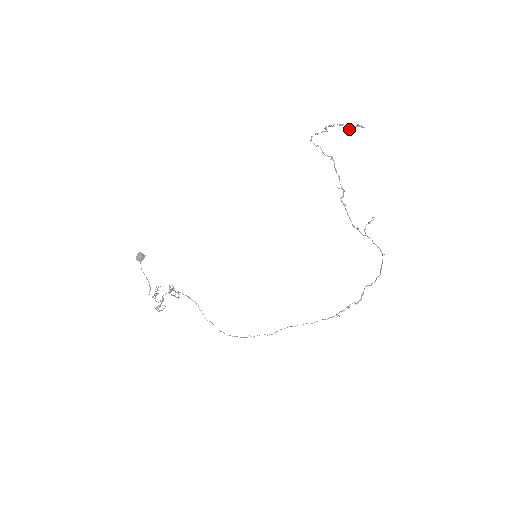
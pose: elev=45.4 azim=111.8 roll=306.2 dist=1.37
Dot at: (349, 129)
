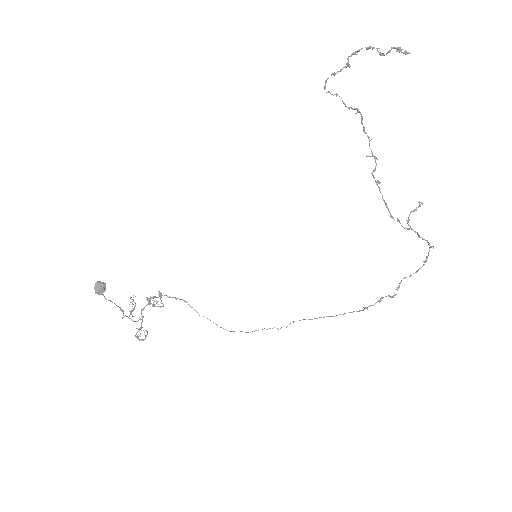
Dot at: (383, 53)
